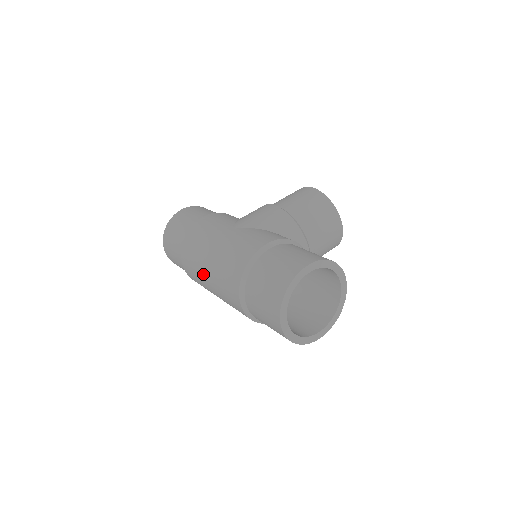
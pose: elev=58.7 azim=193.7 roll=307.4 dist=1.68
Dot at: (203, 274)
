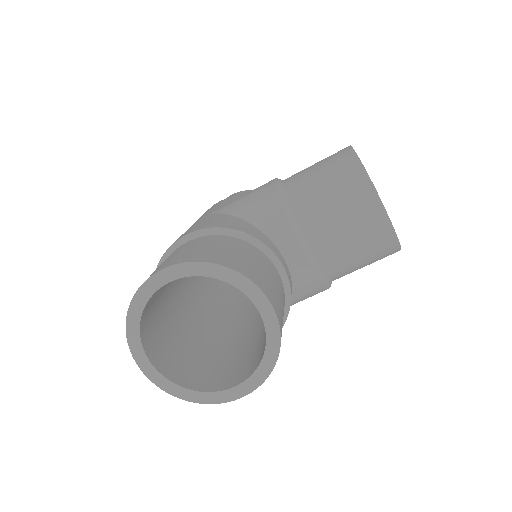
Dot at: occluded
